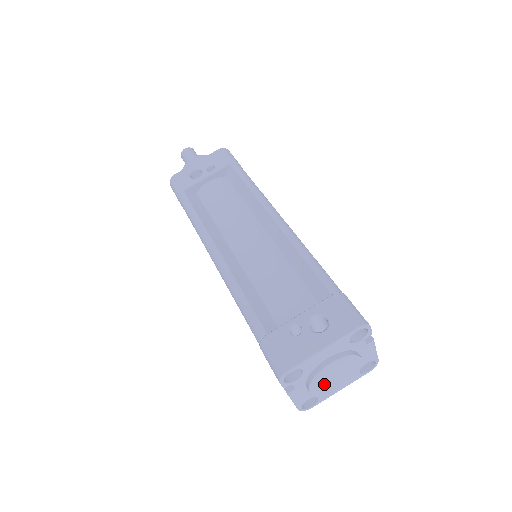
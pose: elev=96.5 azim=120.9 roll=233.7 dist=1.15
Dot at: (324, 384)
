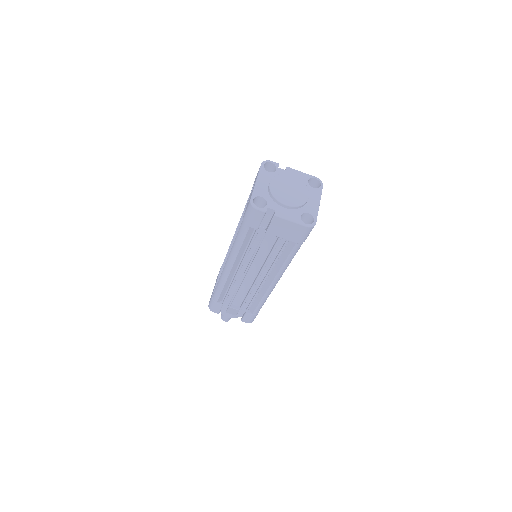
Dot at: (288, 197)
